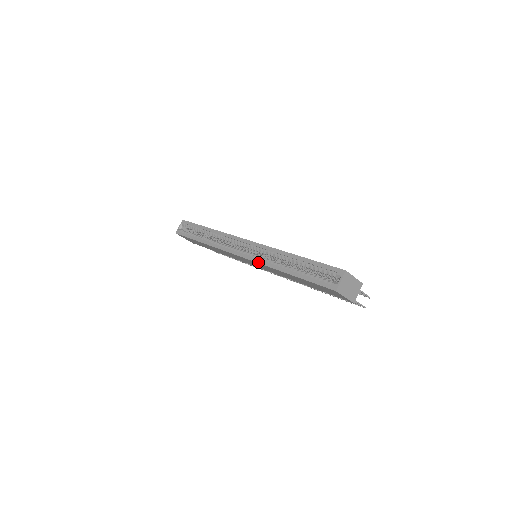
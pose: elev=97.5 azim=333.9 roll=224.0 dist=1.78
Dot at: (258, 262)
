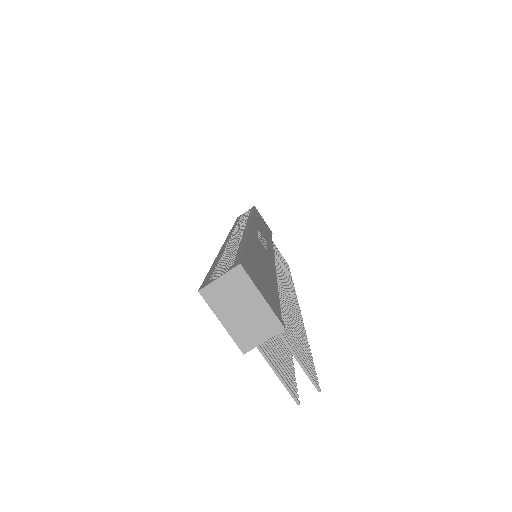
Dot at: (223, 244)
